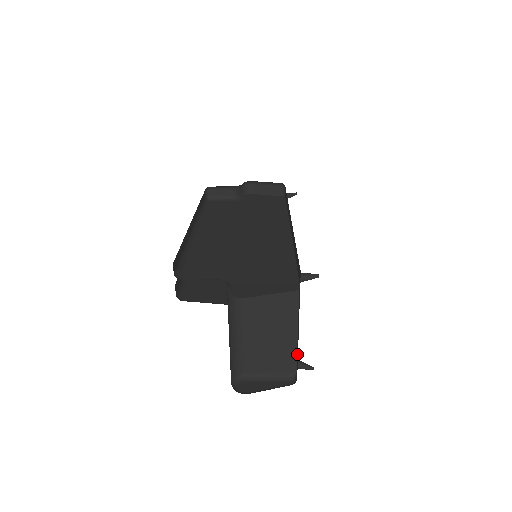
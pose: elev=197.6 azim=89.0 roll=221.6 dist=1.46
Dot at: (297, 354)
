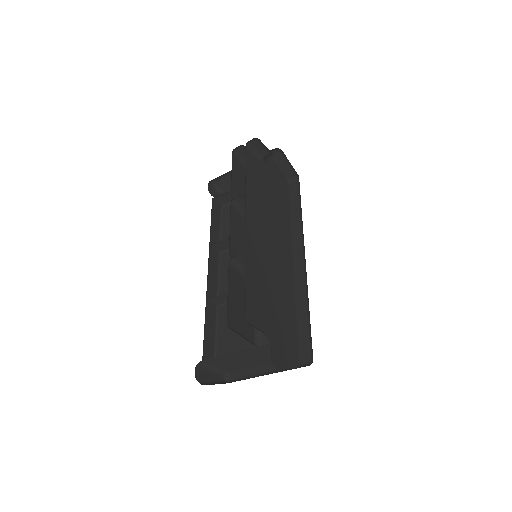
Dot at: (246, 371)
